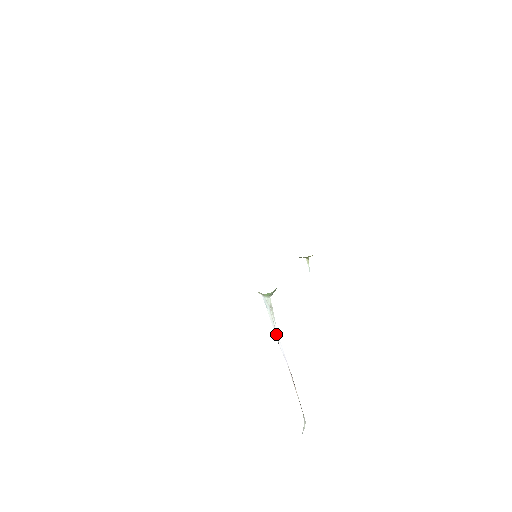
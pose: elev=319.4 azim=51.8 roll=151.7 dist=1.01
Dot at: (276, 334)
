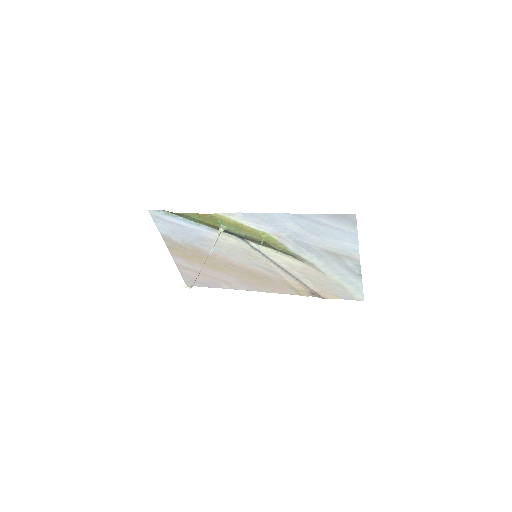
Dot at: (213, 246)
